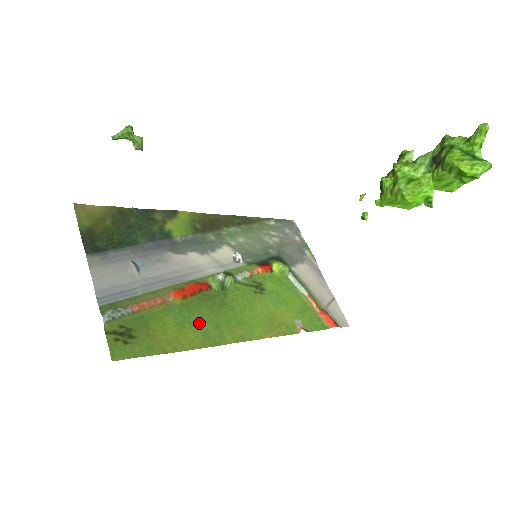
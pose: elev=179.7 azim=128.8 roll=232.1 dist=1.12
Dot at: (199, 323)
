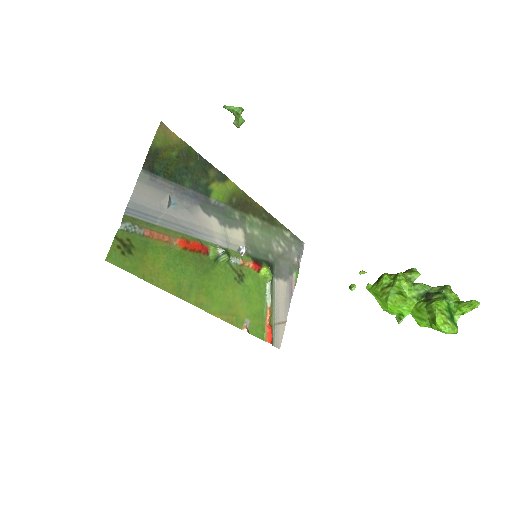
Dot at: (181, 274)
